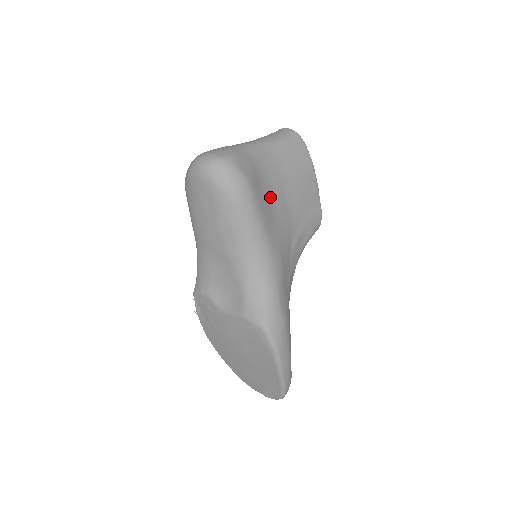
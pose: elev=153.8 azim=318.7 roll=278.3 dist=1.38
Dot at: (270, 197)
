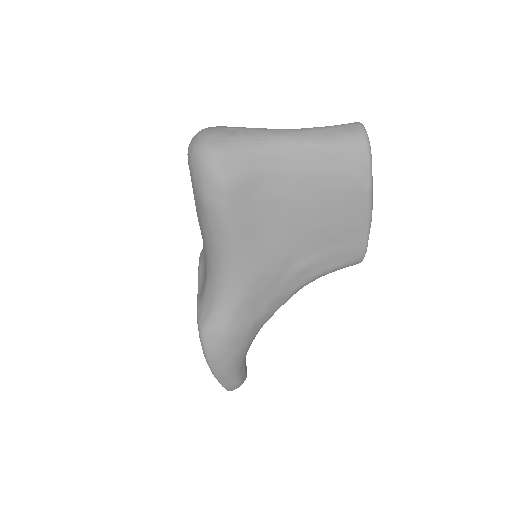
Dot at: (268, 210)
